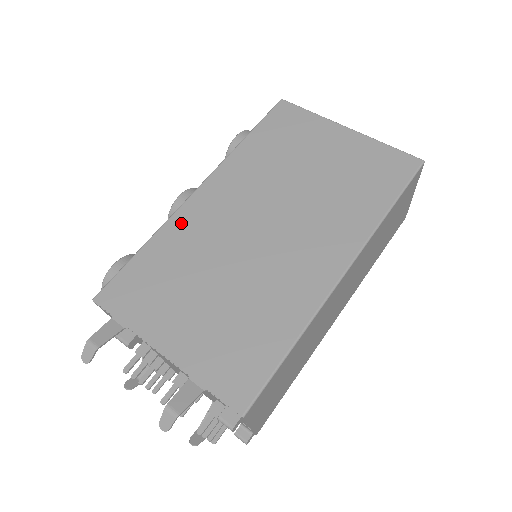
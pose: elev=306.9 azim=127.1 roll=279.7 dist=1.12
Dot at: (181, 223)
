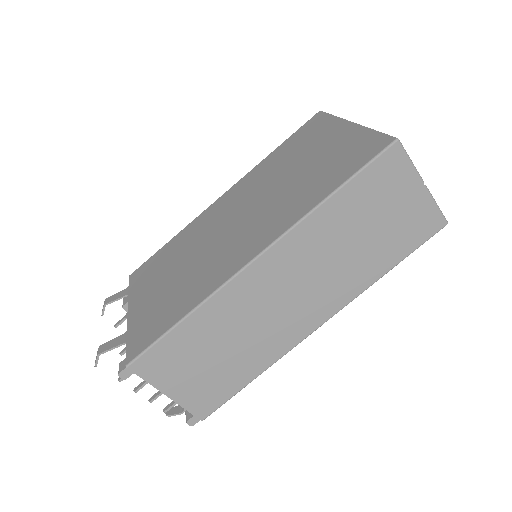
Dot at: (197, 222)
